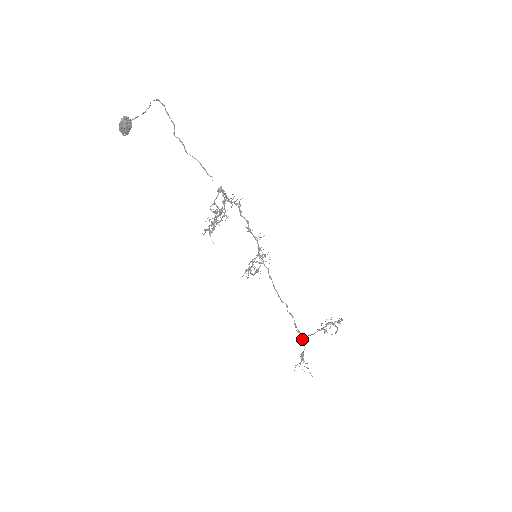
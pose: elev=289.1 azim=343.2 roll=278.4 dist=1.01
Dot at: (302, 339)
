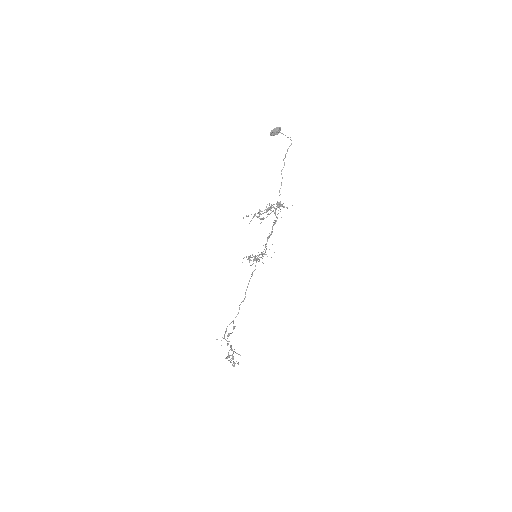
Dot at: (233, 329)
